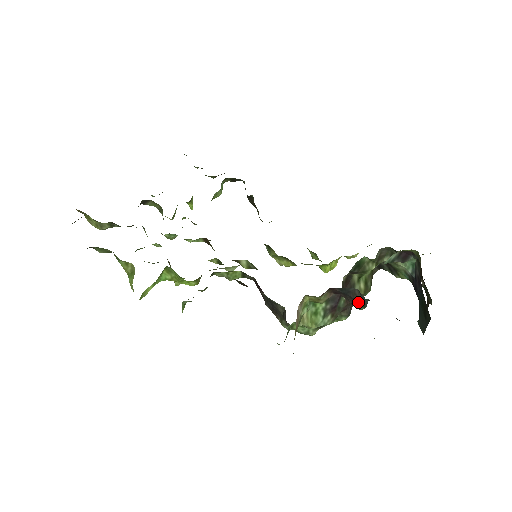
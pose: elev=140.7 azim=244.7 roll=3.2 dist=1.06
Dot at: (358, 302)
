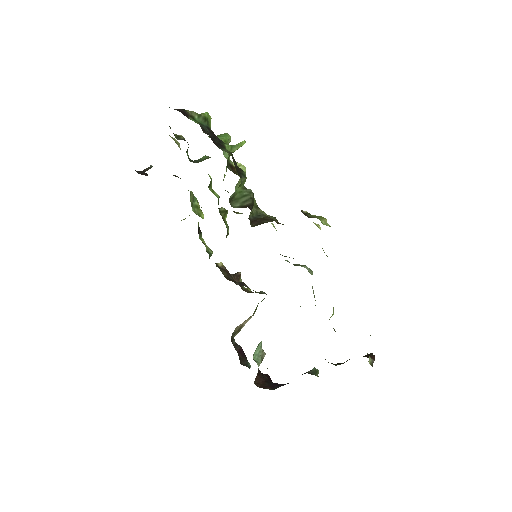
Dot at: occluded
